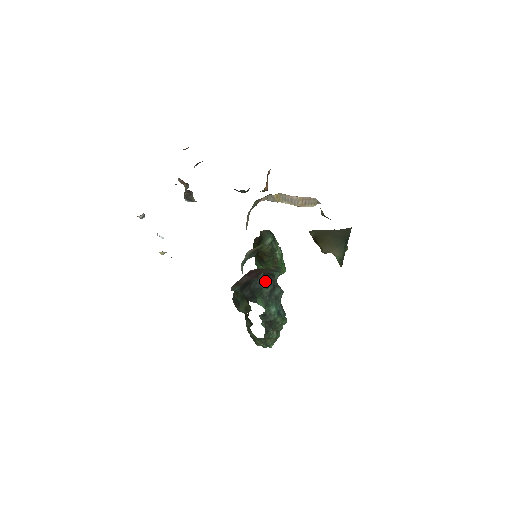
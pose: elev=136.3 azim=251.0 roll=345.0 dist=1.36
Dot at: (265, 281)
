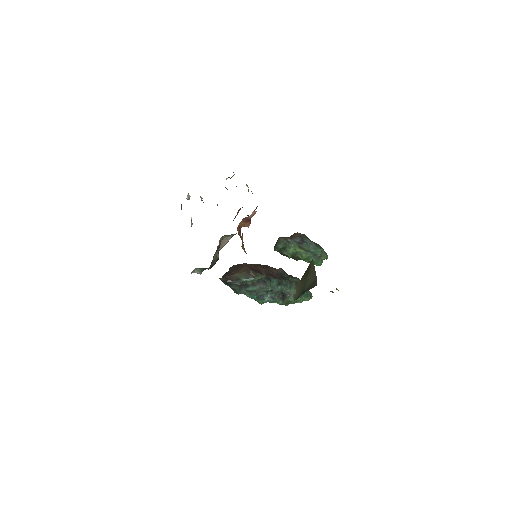
Dot at: (226, 283)
